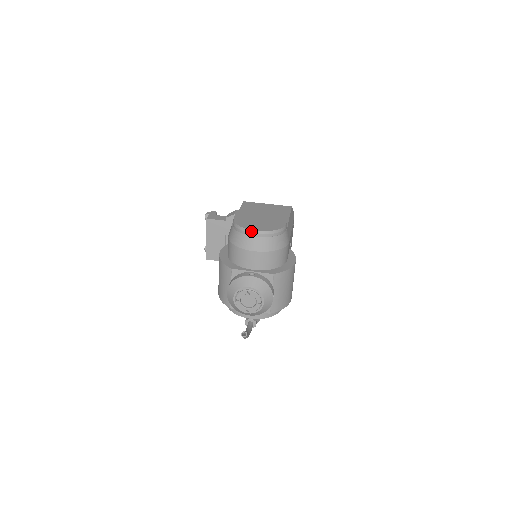
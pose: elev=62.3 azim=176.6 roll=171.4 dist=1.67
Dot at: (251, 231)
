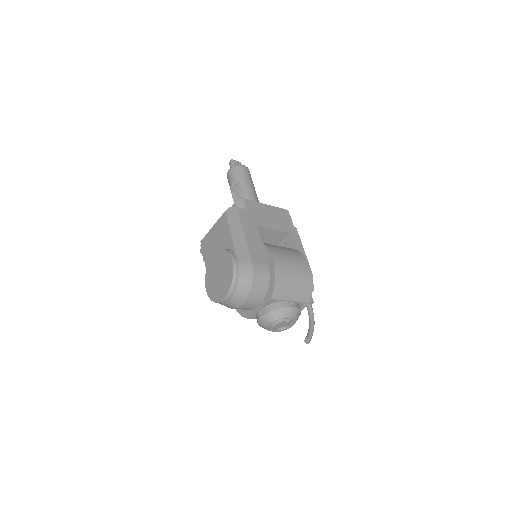
Dot at: (222, 301)
